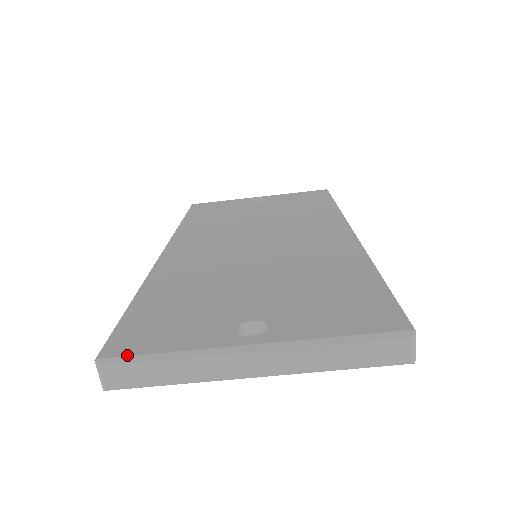
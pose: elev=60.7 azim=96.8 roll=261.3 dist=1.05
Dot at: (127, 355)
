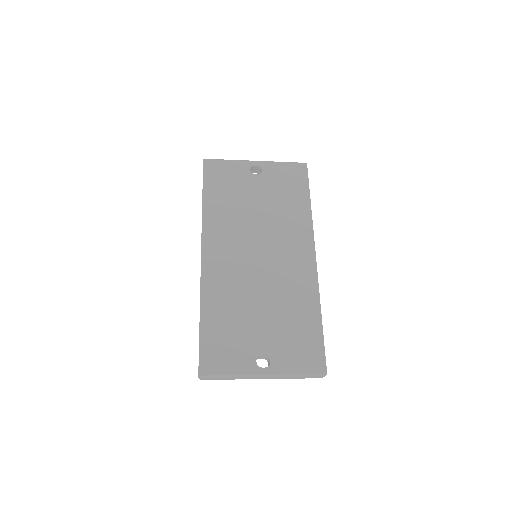
Dot at: (212, 375)
